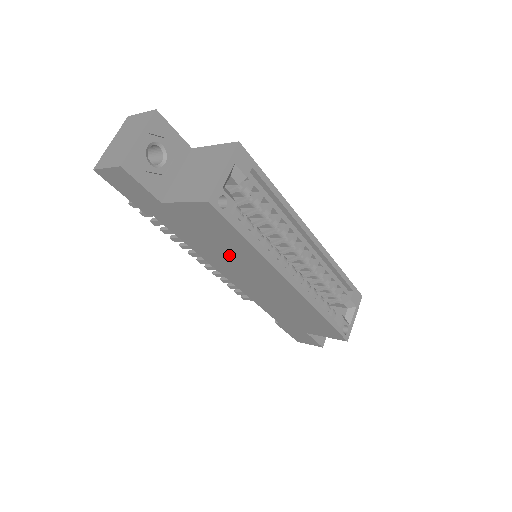
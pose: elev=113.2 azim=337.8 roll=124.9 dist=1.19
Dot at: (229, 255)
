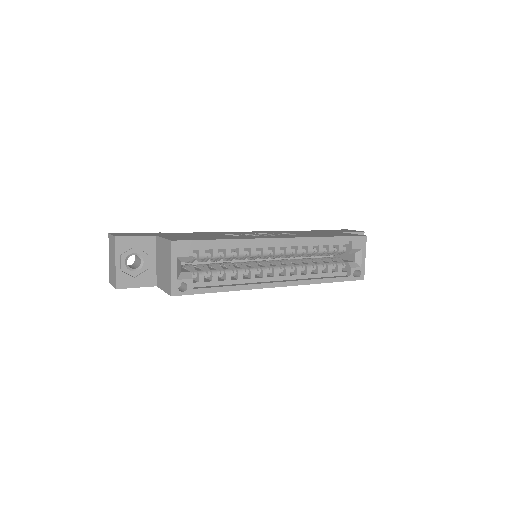
Dot at: occluded
